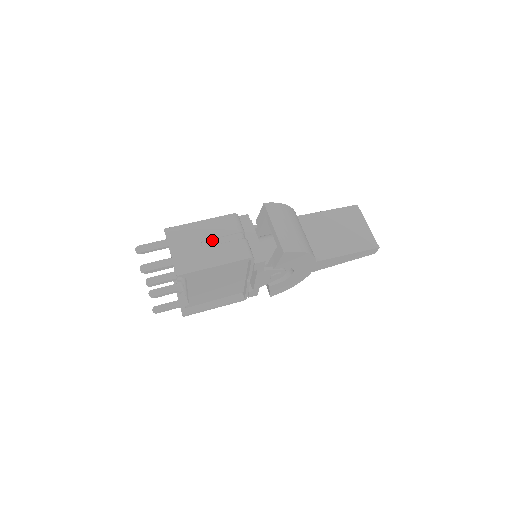
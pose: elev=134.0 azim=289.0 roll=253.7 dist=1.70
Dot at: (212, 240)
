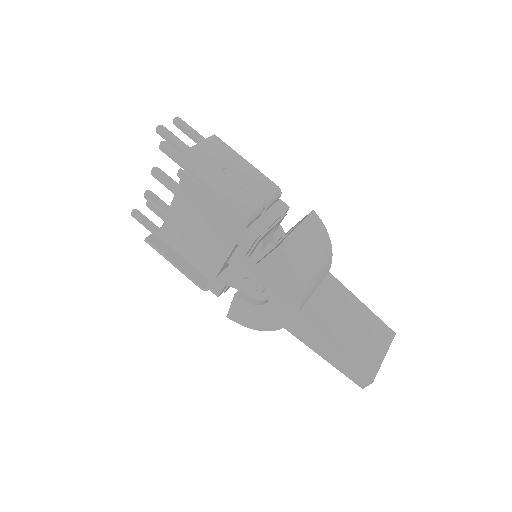
Dot at: (236, 177)
